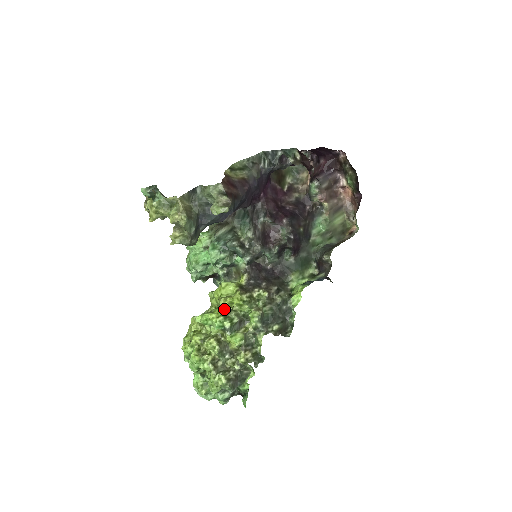
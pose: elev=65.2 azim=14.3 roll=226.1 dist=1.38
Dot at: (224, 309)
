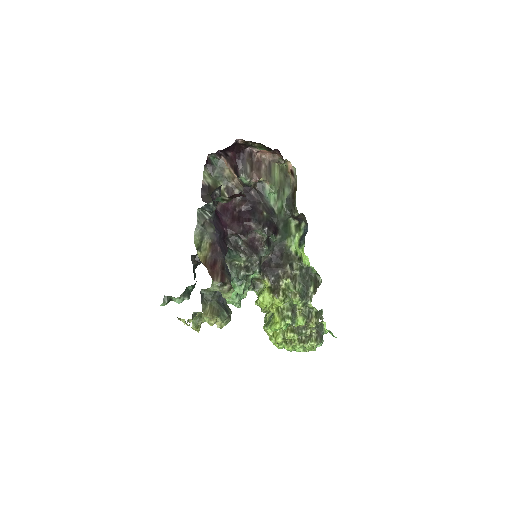
Dot at: (278, 314)
